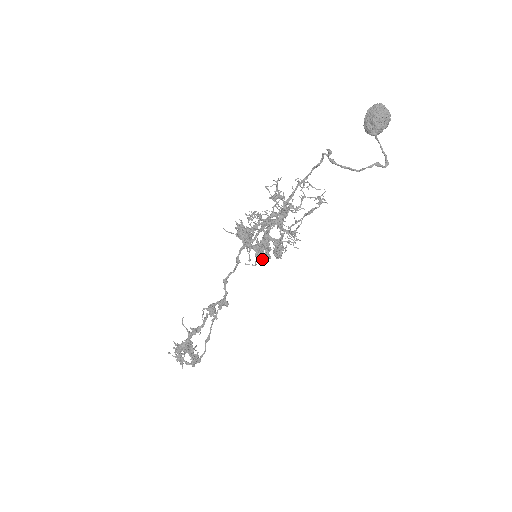
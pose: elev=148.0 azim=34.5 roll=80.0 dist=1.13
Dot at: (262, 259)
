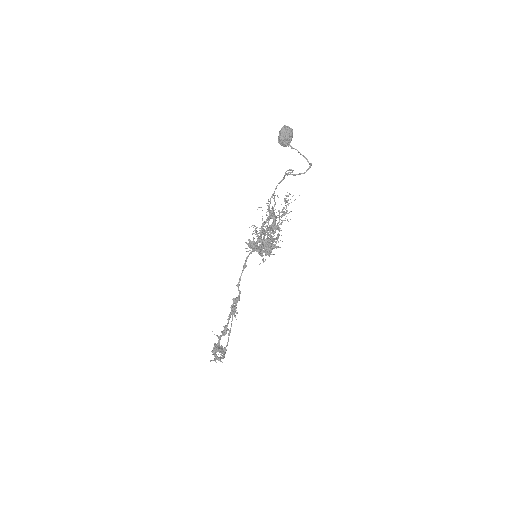
Dot at: occluded
